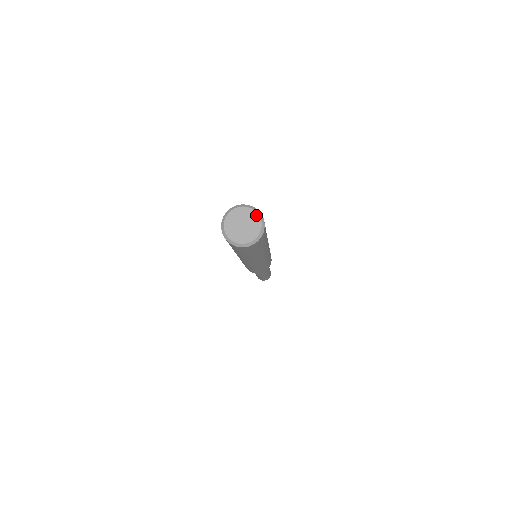
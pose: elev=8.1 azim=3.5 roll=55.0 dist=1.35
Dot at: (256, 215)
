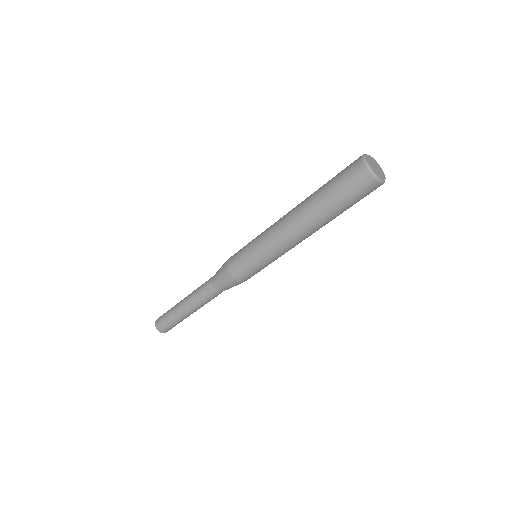
Dot at: occluded
